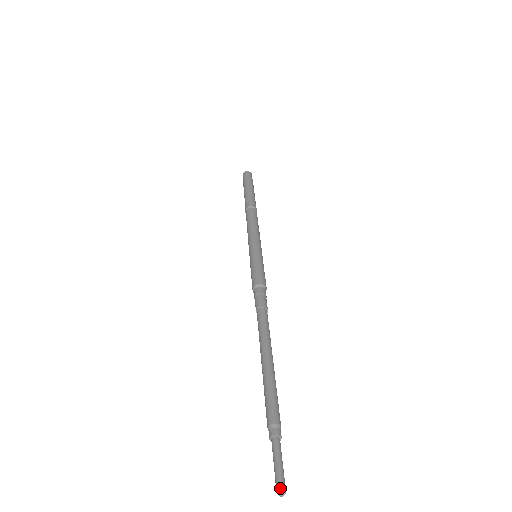
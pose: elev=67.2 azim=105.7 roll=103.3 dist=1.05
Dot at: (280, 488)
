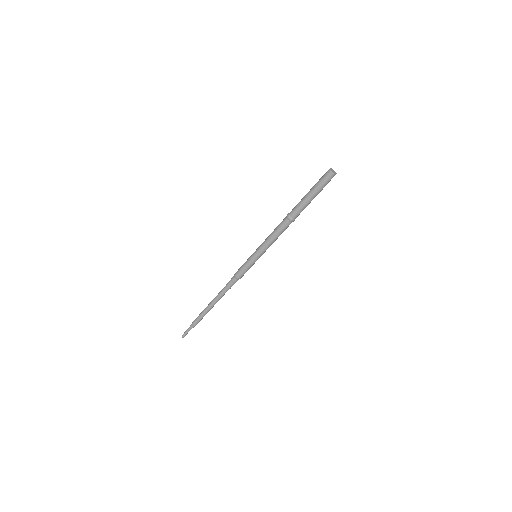
Dot at: occluded
